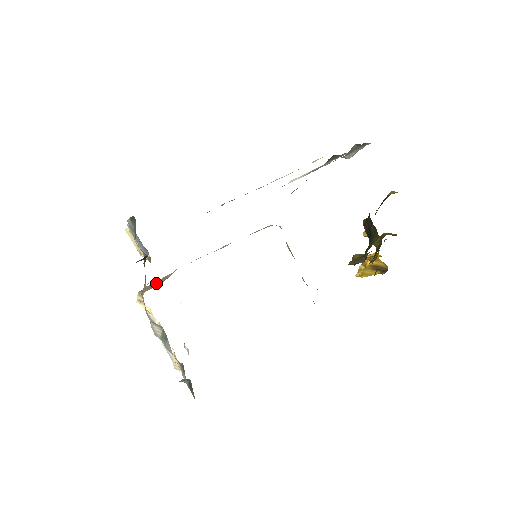
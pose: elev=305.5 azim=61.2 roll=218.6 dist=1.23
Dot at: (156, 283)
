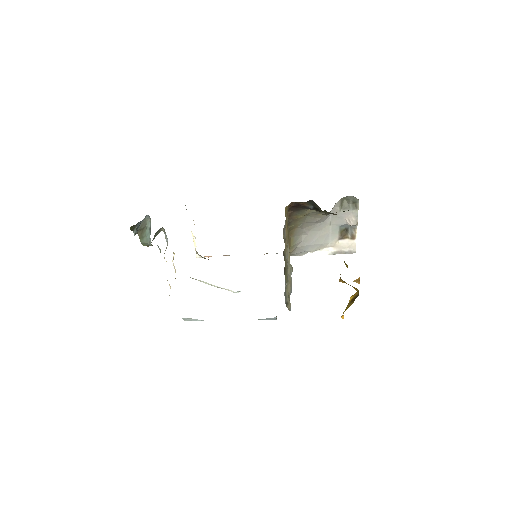
Dot at: occluded
